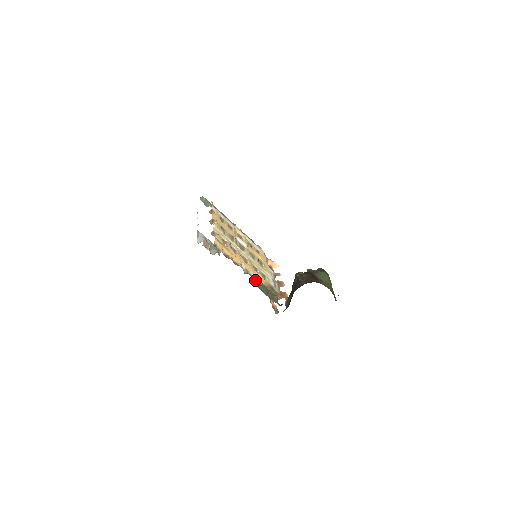
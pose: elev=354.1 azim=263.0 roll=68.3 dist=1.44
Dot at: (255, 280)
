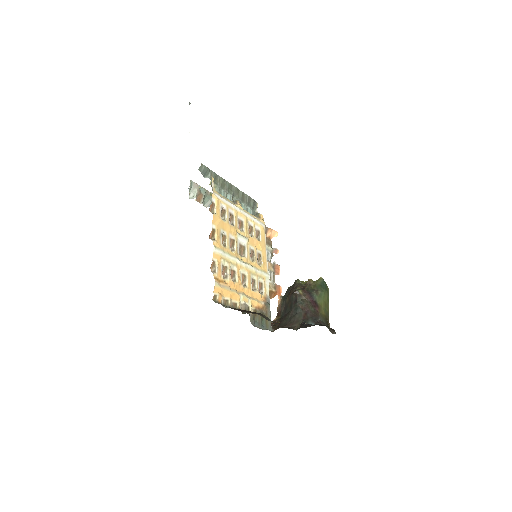
Dot at: (252, 314)
